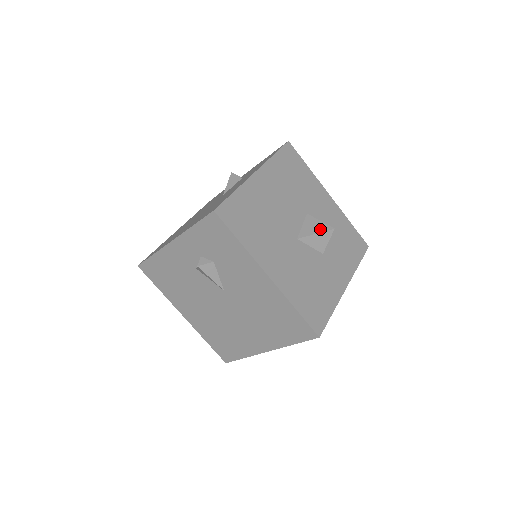
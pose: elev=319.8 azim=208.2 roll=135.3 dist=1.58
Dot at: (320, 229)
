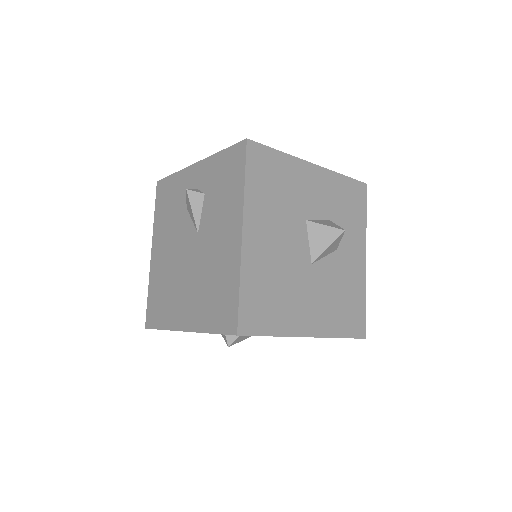
Dot at: (330, 238)
